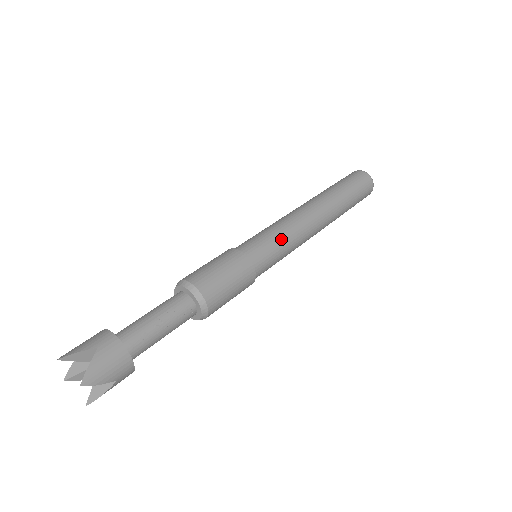
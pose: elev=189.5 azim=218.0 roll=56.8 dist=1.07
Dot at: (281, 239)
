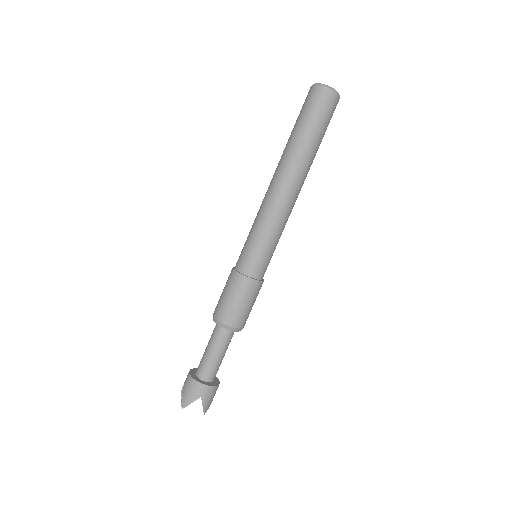
Dot at: (274, 242)
